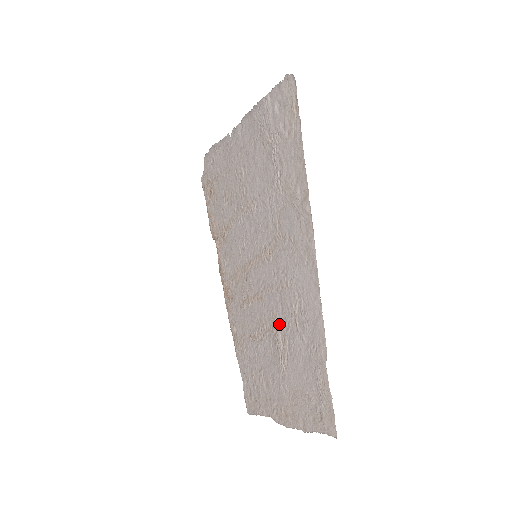
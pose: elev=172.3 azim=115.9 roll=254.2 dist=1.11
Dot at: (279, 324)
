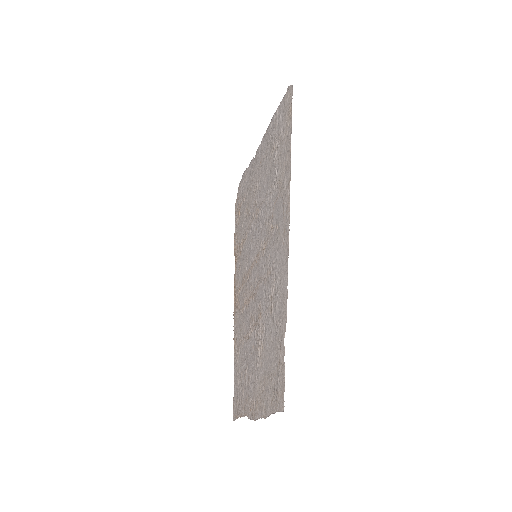
Dot at: (261, 313)
